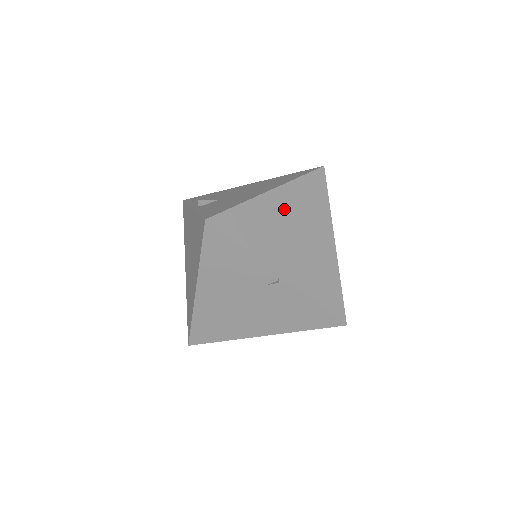
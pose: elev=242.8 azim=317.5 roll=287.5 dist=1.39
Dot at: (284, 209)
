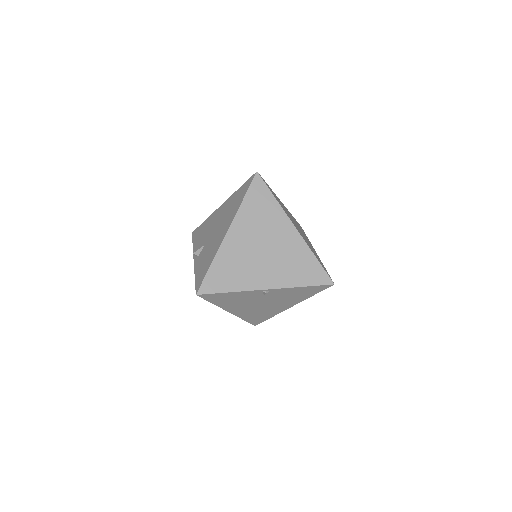
Dot at: (244, 239)
